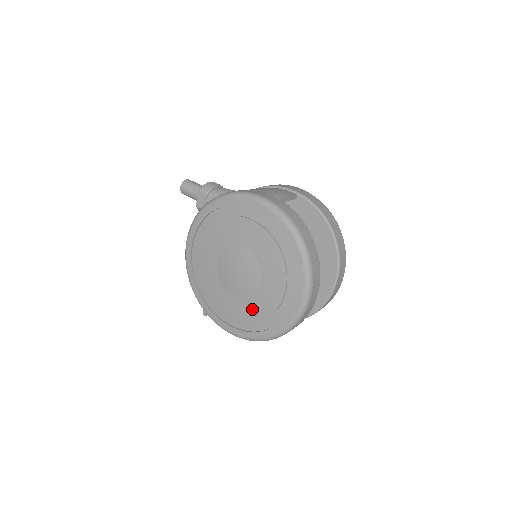
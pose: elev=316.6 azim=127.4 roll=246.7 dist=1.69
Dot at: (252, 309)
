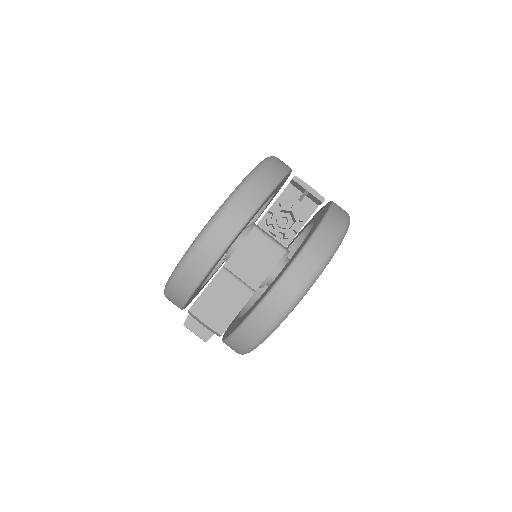
Dot at: occluded
